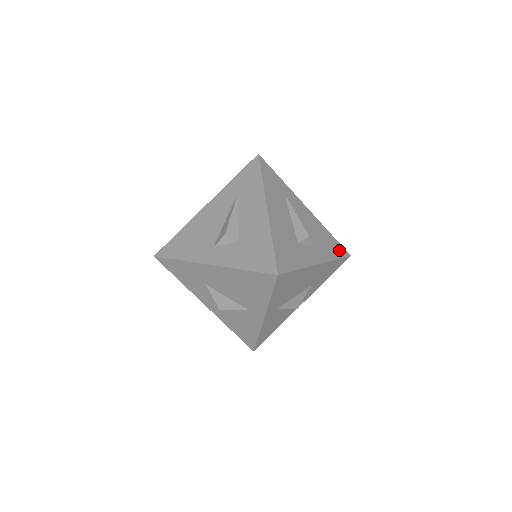
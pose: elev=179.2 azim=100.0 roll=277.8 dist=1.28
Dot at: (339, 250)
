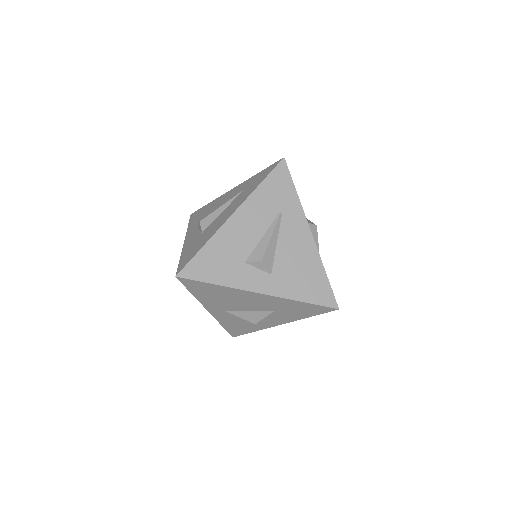
Dot at: (321, 295)
